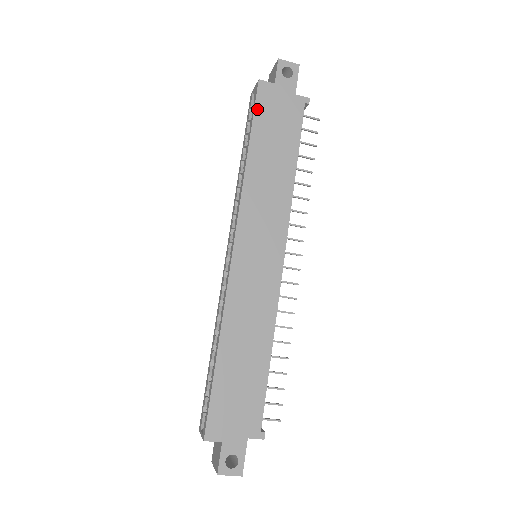
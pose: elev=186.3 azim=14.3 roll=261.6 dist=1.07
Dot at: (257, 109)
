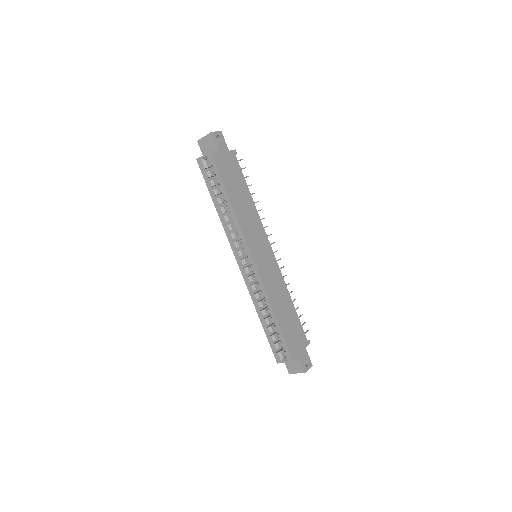
Dot at: (219, 171)
